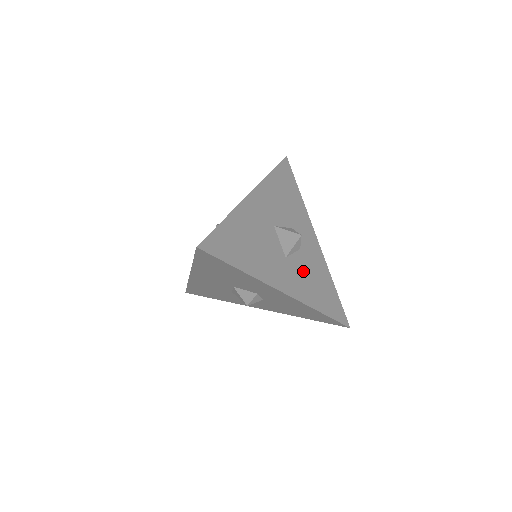
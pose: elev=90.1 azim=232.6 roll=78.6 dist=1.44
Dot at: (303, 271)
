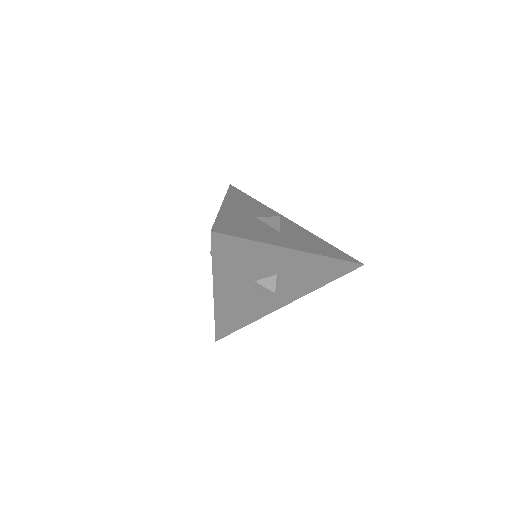
Dot at: (299, 238)
